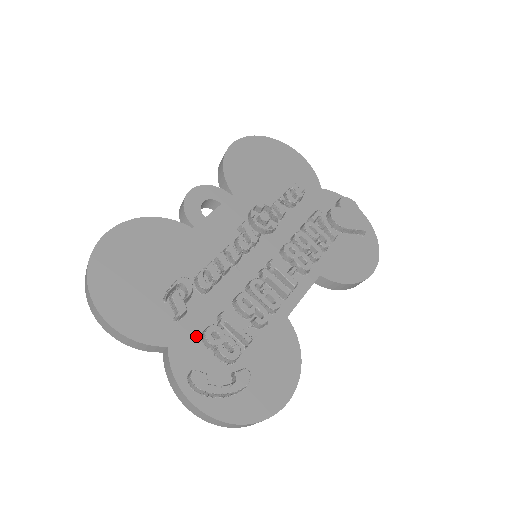
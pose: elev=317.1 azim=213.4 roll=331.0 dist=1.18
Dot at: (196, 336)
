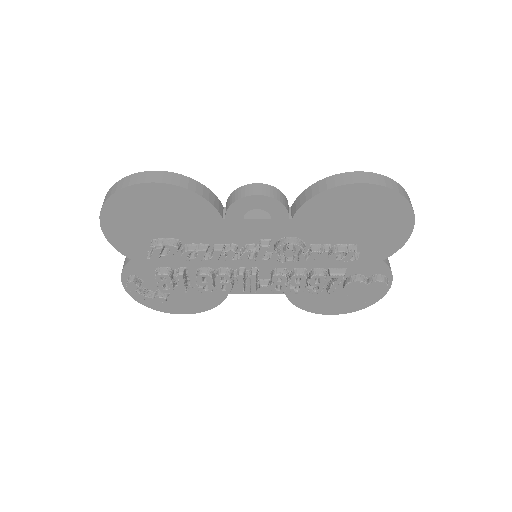
Dot at: (155, 266)
